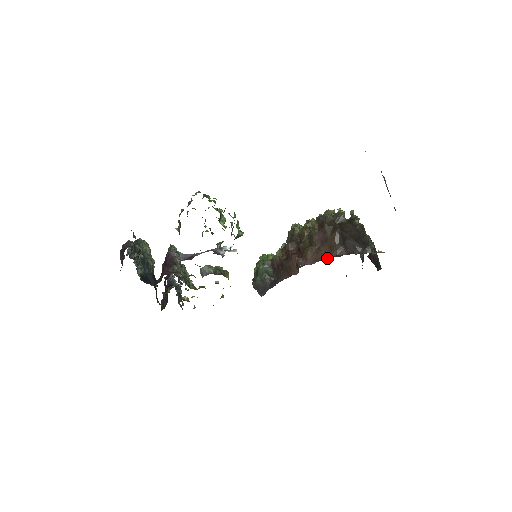
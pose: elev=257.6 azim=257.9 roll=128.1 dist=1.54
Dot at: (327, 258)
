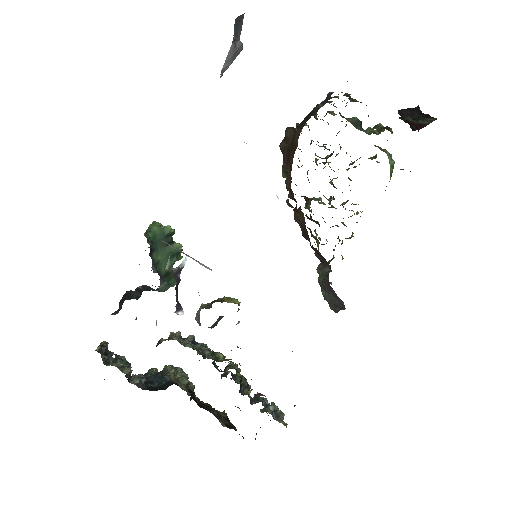
Dot at: occluded
